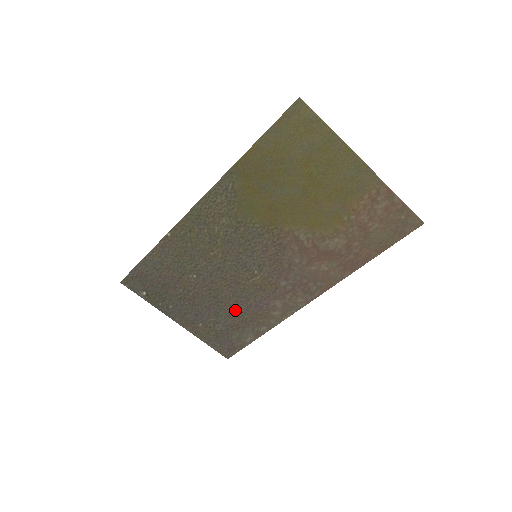
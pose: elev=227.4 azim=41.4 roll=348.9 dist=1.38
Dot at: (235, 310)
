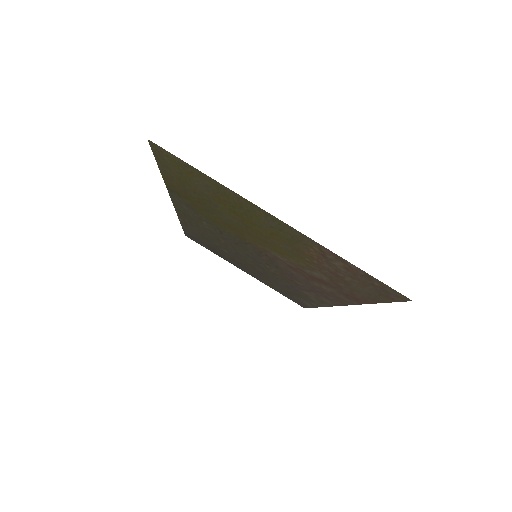
Dot at: (278, 283)
